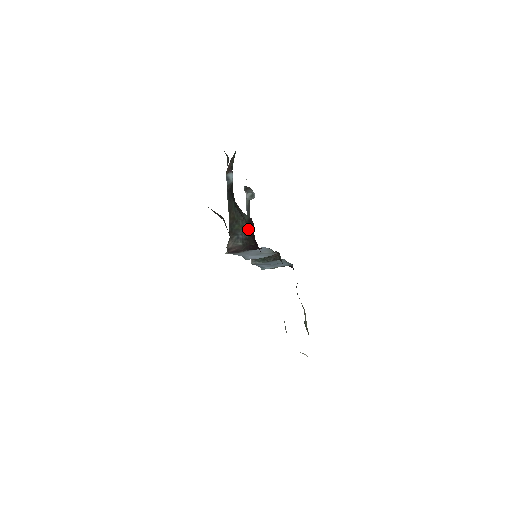
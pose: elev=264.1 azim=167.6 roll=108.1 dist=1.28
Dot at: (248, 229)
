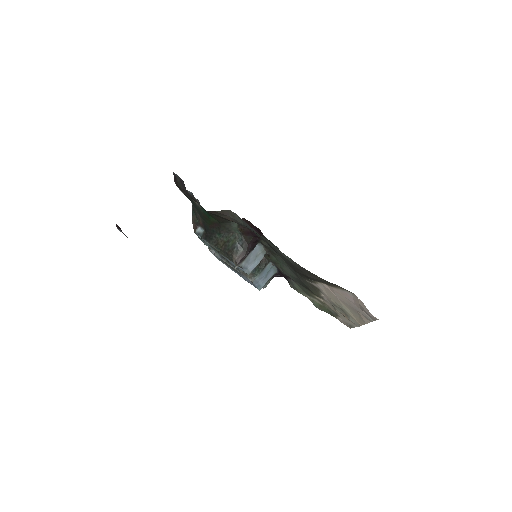
Dot at: (241, 232)
